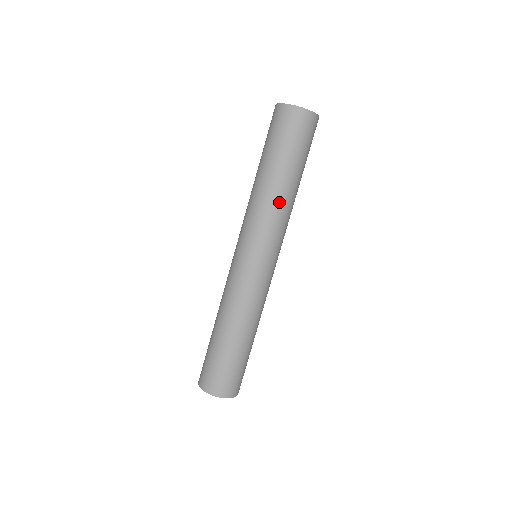
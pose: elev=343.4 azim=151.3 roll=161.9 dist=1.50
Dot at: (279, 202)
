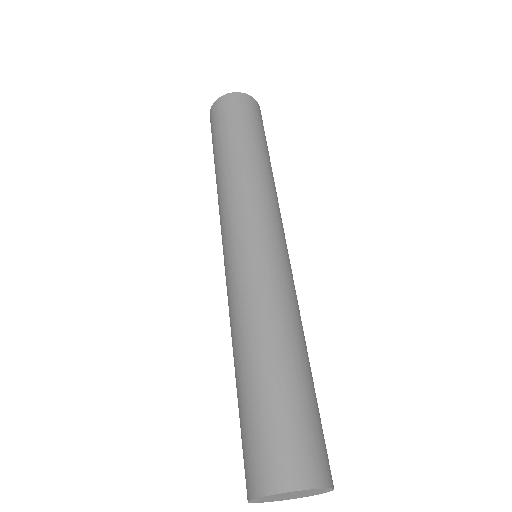
Dot at: (242, 172)
